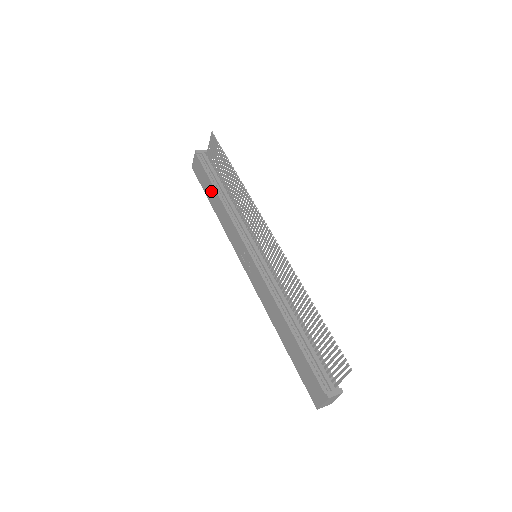
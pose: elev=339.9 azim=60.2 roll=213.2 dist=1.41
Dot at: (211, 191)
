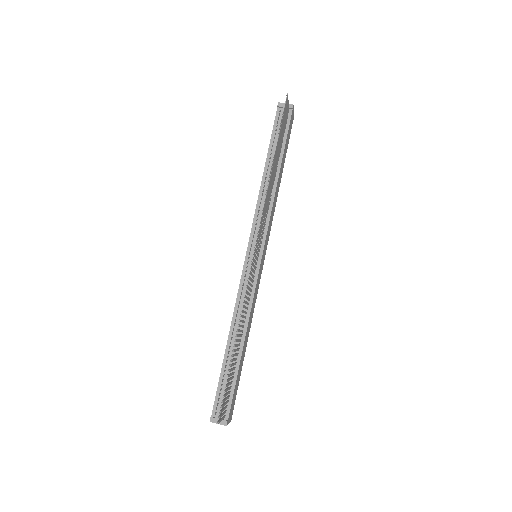
Dot at: occluded
